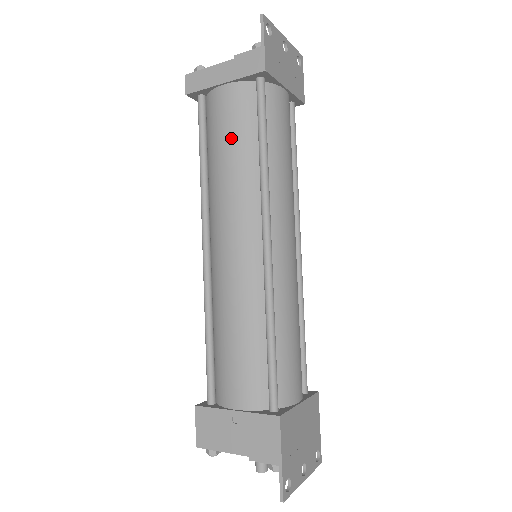
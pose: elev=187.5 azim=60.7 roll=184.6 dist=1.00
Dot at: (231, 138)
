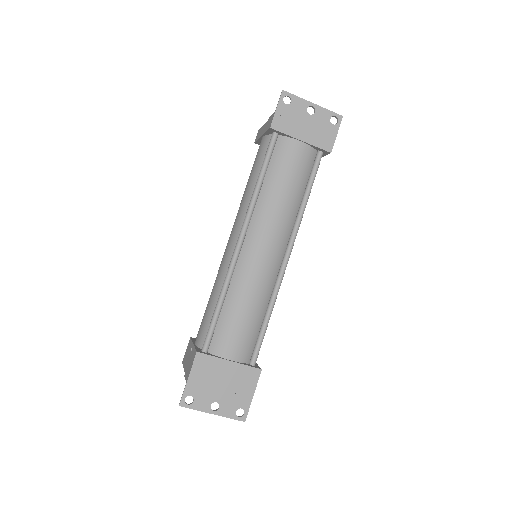
Dot at: (252, 172)
